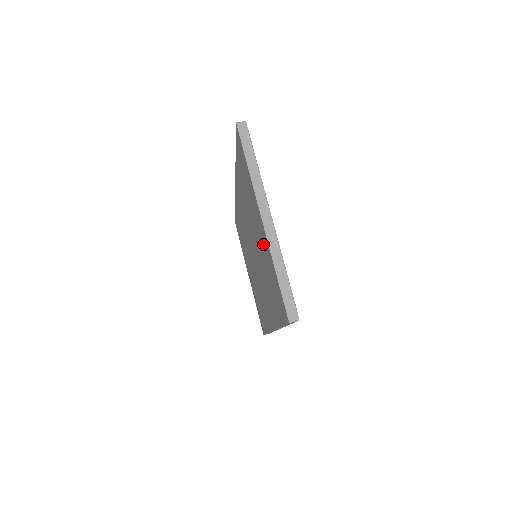
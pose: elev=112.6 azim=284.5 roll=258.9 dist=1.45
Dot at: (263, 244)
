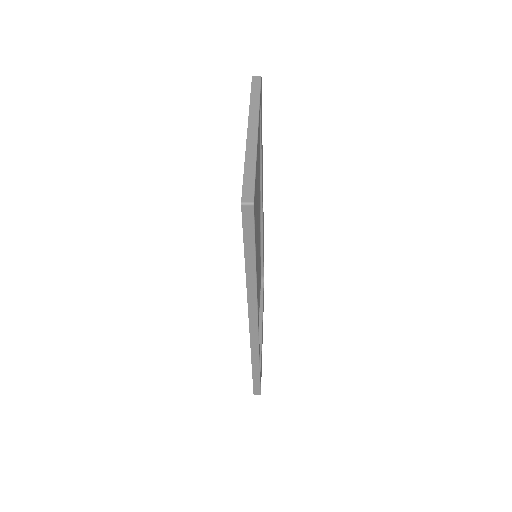
Dot at: occluded
